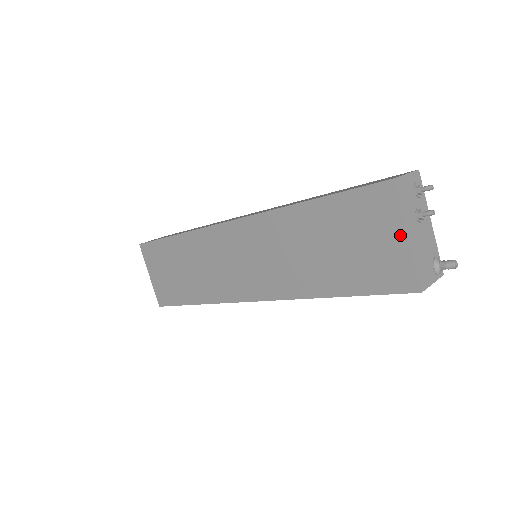
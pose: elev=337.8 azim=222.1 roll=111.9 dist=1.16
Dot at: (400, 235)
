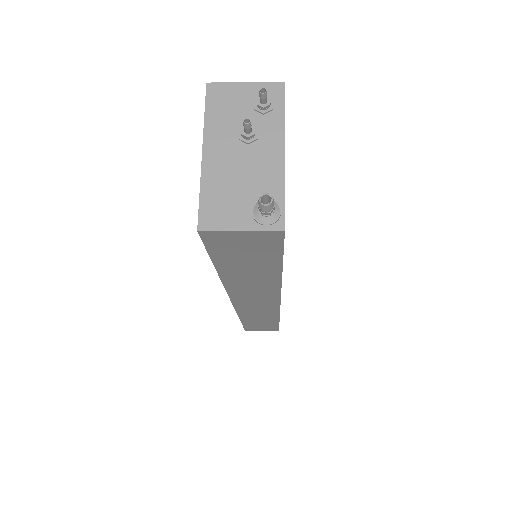
Dot at: (204, 155)
